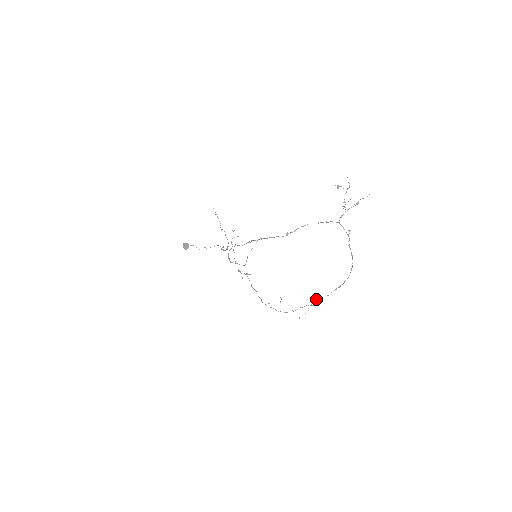
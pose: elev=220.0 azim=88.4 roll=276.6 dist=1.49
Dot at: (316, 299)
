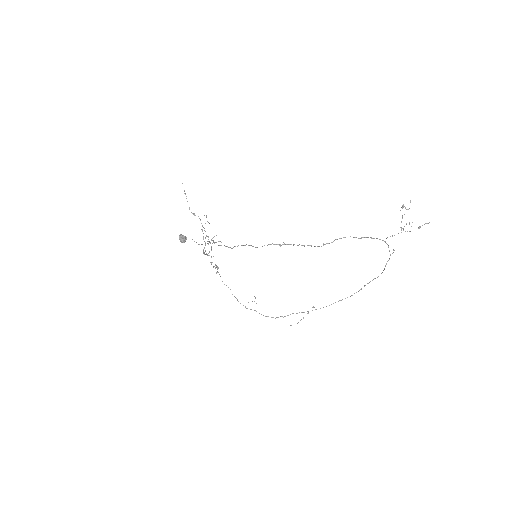
Dot at: (313, 307)
